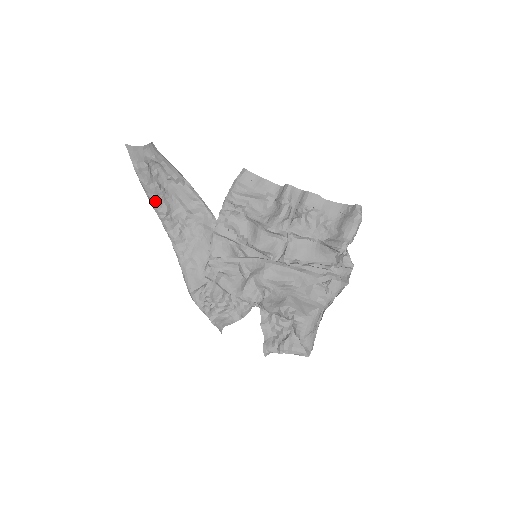
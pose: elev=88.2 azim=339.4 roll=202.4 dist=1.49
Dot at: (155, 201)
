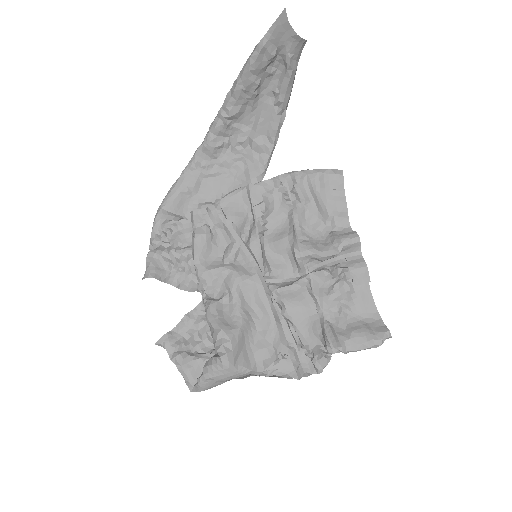
Dot at: (237, 93)
